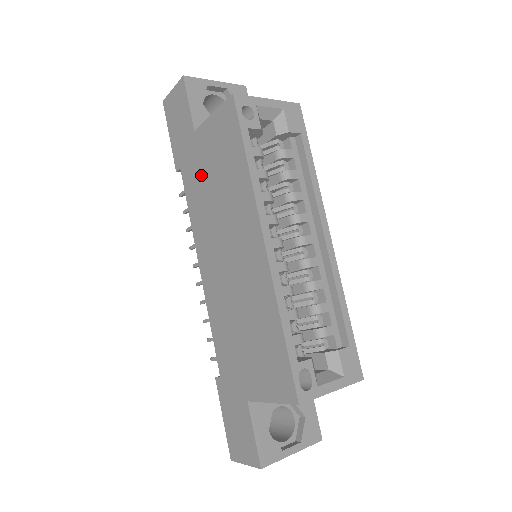
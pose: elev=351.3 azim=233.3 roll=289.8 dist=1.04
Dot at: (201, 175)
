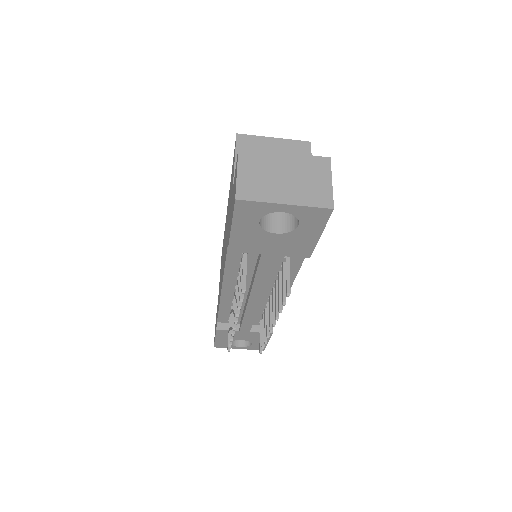
Dot at: (219, 290)
